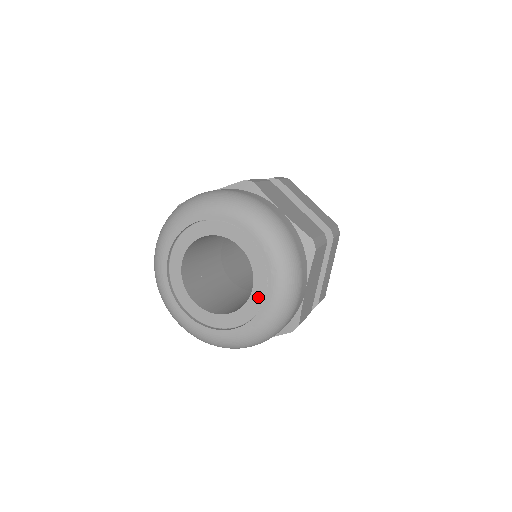
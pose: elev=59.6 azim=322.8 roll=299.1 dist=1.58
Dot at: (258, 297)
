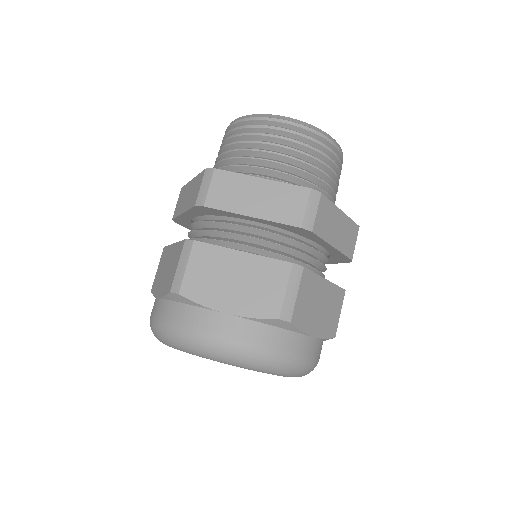
Dot at: occluded
